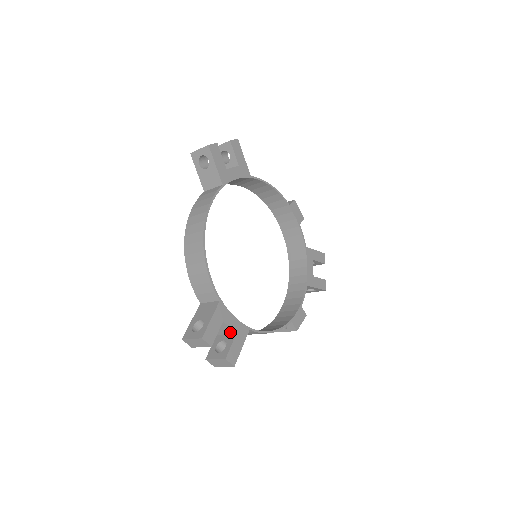
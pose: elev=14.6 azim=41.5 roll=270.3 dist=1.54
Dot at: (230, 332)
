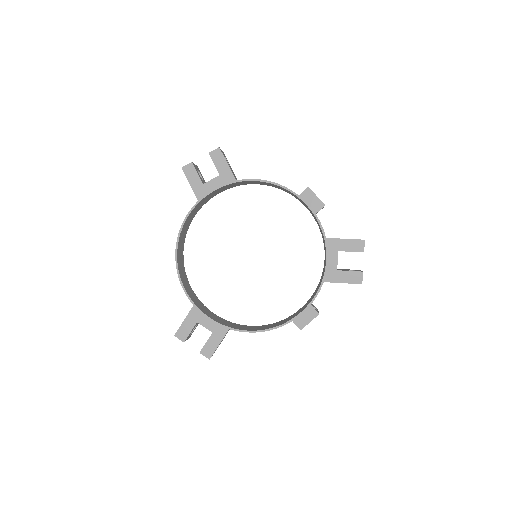
Dot at: (211, 330)
